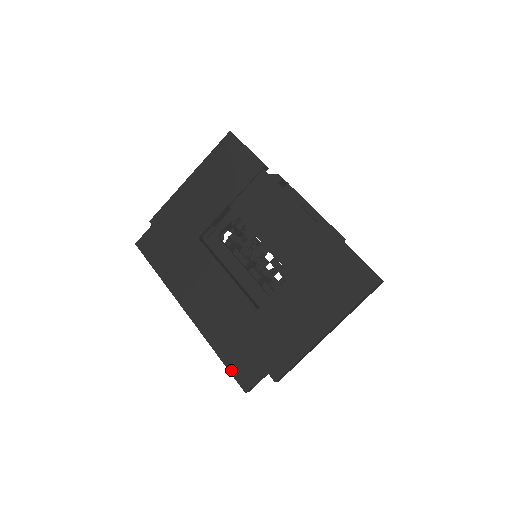
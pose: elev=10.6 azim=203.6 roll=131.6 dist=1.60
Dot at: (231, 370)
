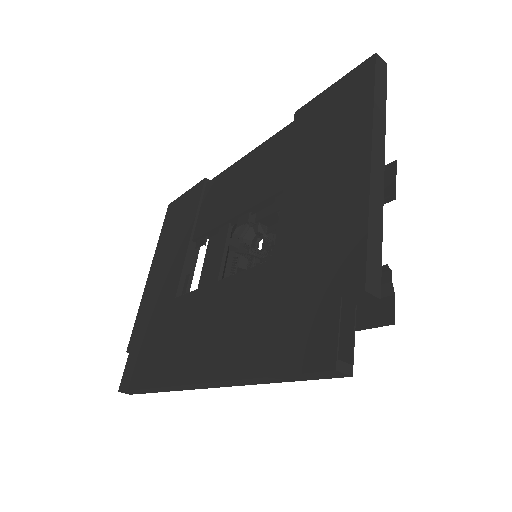
Dot at: (290, 369)
